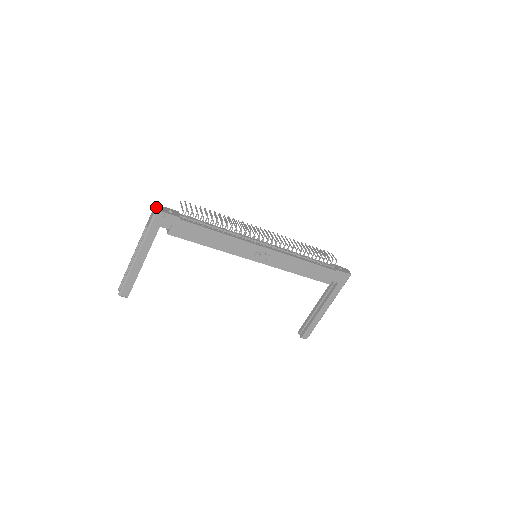
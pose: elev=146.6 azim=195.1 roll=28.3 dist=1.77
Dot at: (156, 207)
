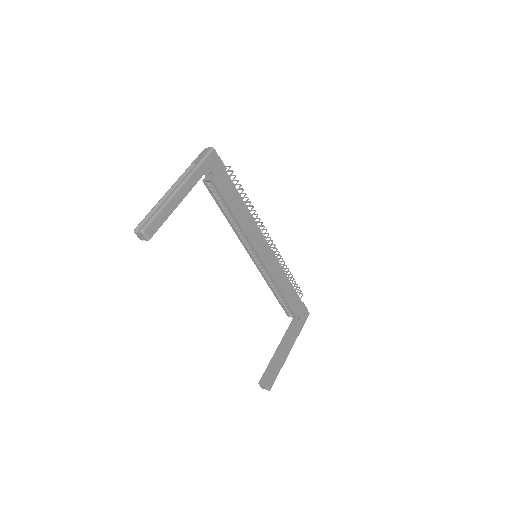
Dot at: (210, 148)
